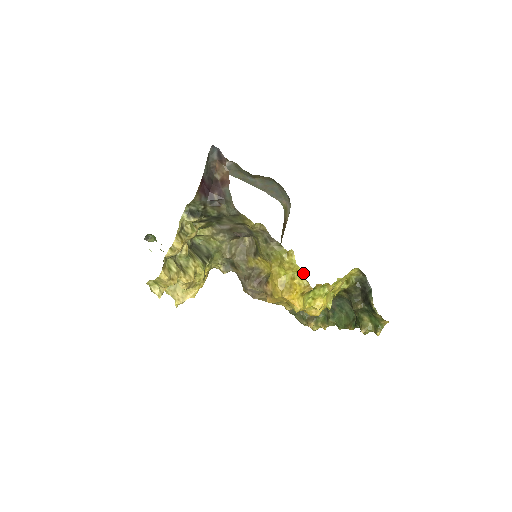
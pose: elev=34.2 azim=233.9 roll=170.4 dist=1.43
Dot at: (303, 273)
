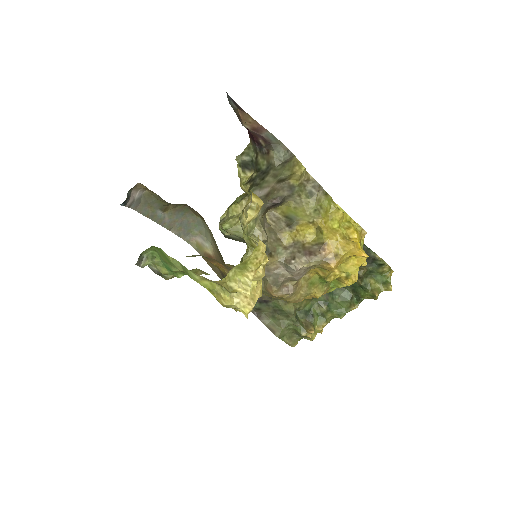
Dot at: (351, 220)
